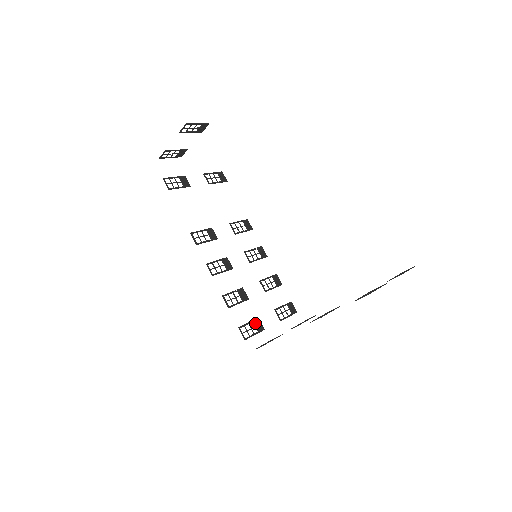
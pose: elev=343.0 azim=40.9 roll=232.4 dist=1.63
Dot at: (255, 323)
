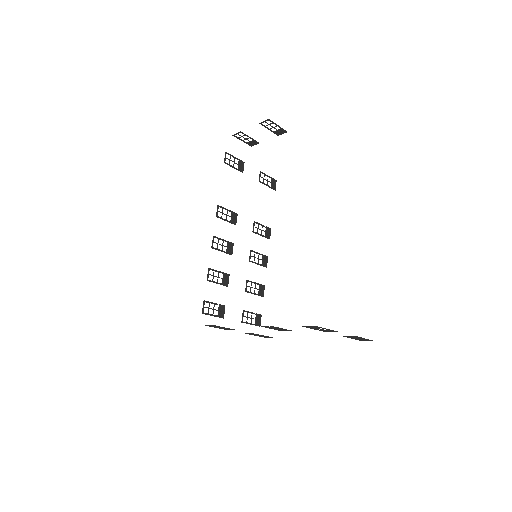
Dot at: (220, 308)
